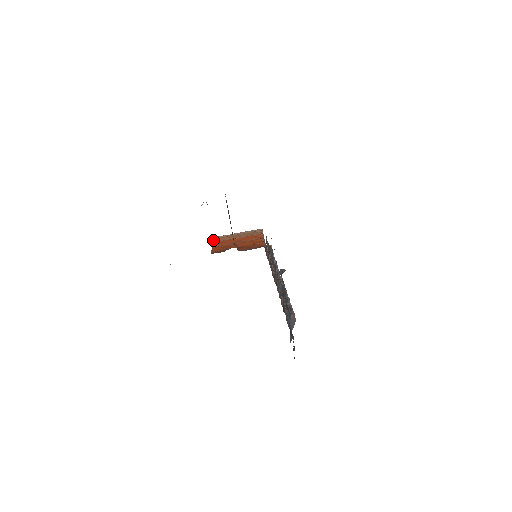
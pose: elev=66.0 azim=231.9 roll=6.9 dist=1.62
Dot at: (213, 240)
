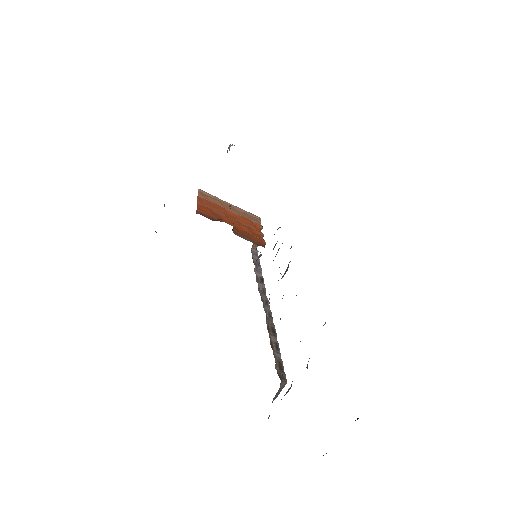
Dot at: (200, 193)
